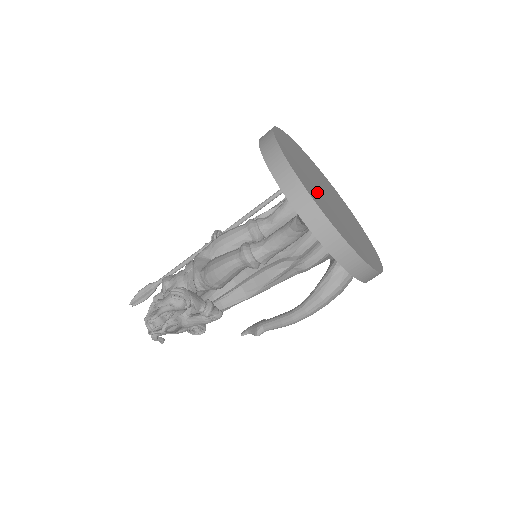
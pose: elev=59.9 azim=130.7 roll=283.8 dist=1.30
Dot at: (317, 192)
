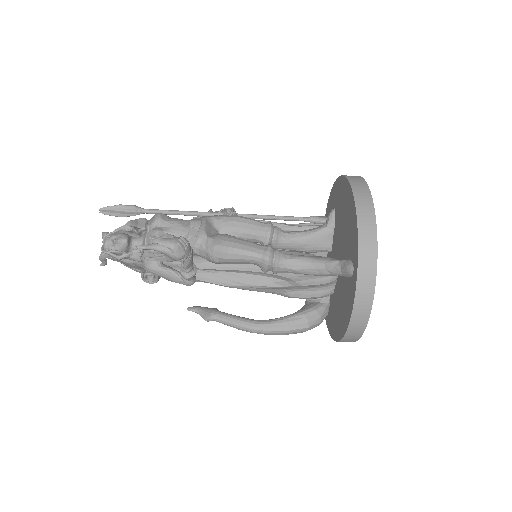
Dot at: occluded
